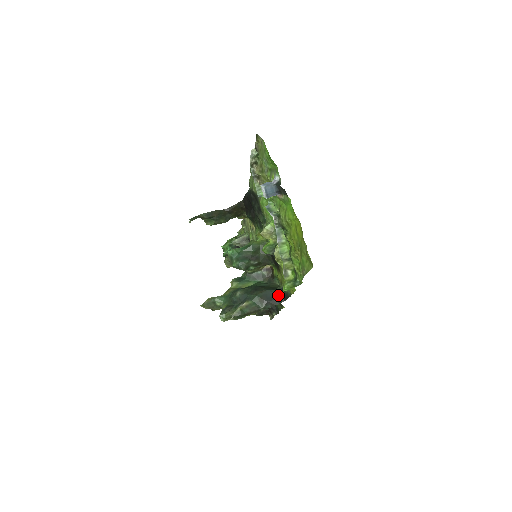
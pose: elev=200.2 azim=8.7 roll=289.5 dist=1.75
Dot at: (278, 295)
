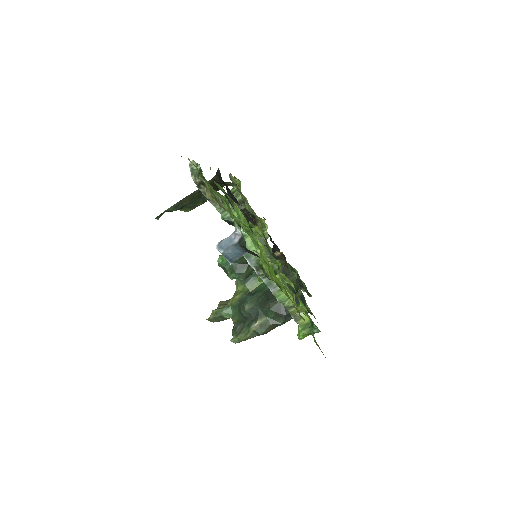
Dot at: occluded
